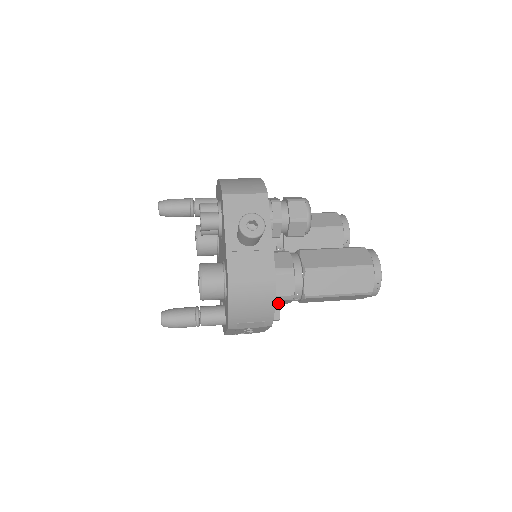
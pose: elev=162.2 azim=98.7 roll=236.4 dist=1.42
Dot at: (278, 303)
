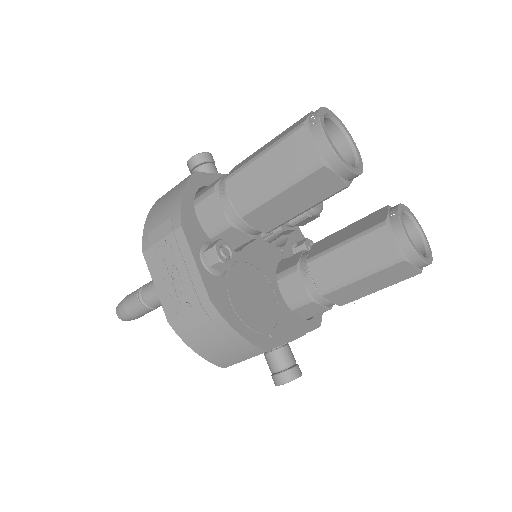
Dot at: (213, 222)
